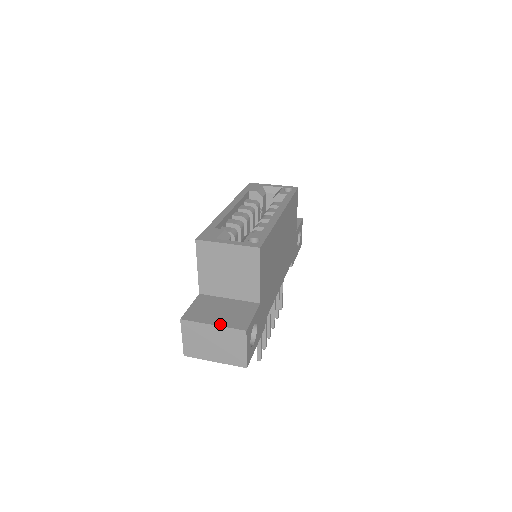
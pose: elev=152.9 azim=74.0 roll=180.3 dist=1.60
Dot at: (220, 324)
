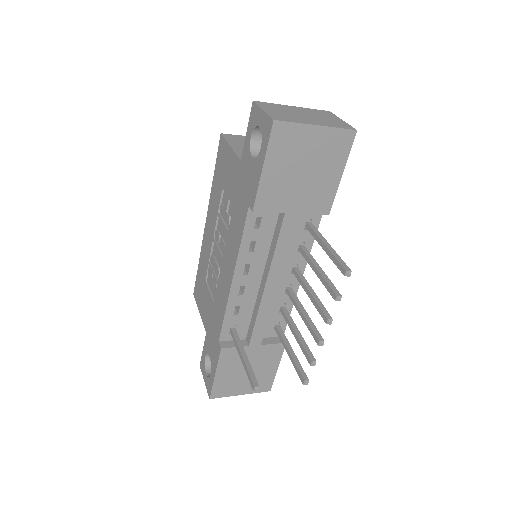
Dot at: occluded
